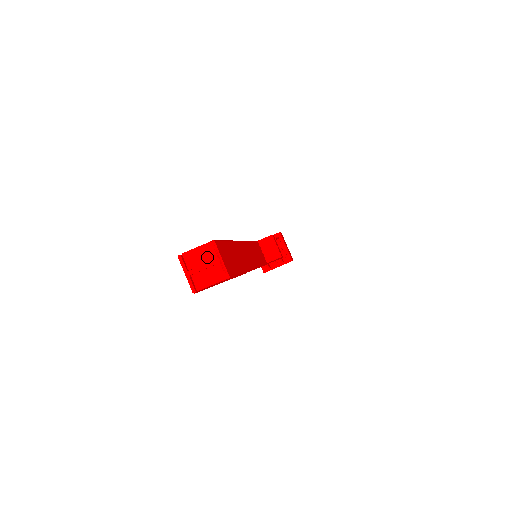
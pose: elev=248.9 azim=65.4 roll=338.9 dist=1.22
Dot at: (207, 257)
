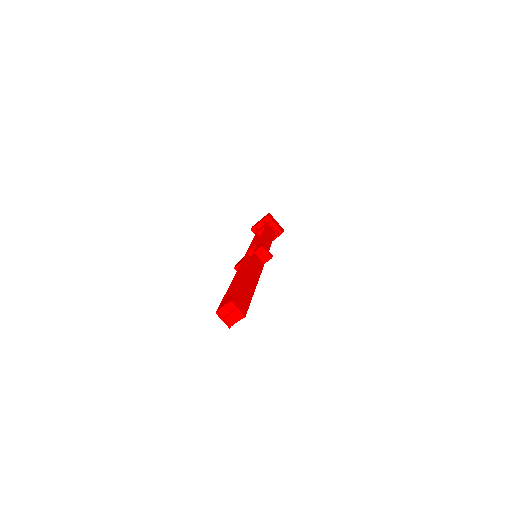
Dot at: (231, 309)
